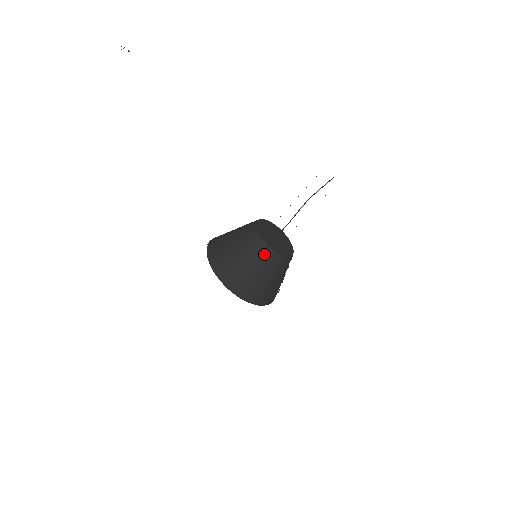
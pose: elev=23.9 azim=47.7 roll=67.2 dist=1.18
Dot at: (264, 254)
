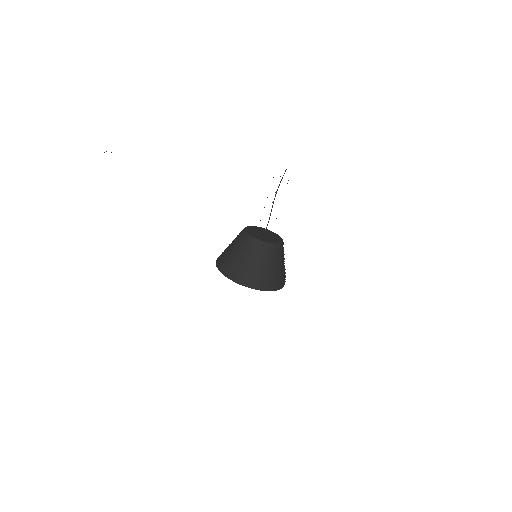
Dot at: (258, 247)
